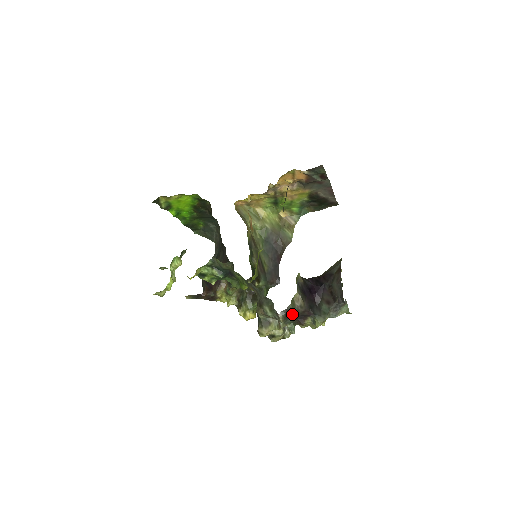
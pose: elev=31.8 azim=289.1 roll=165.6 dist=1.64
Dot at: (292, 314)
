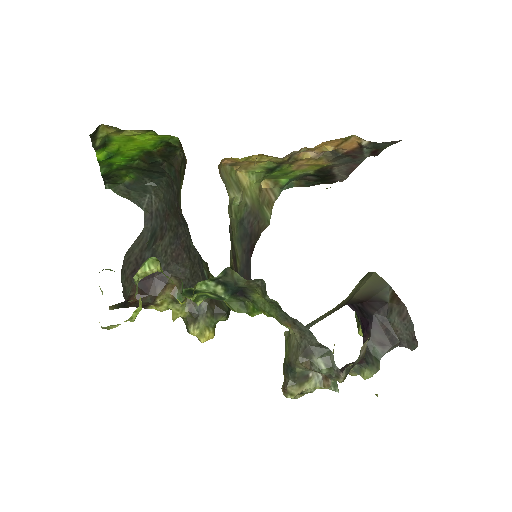
Dot at: occluded
